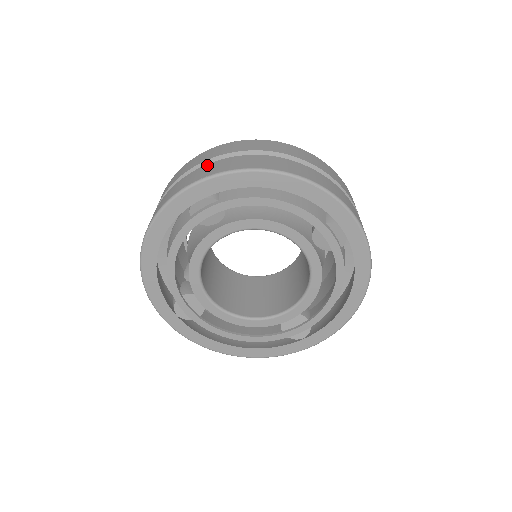
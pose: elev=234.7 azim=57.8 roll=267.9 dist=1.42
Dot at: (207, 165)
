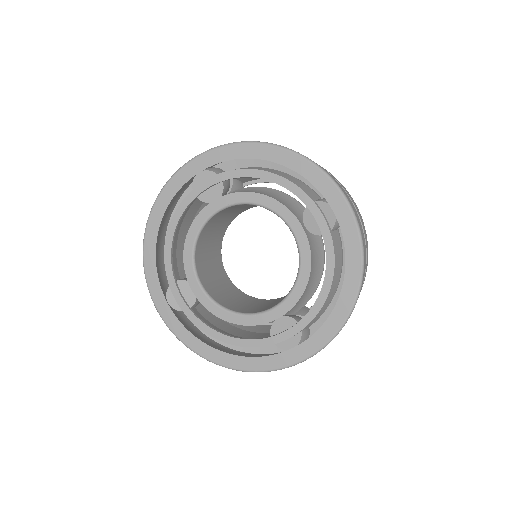
Dot at: occluded
